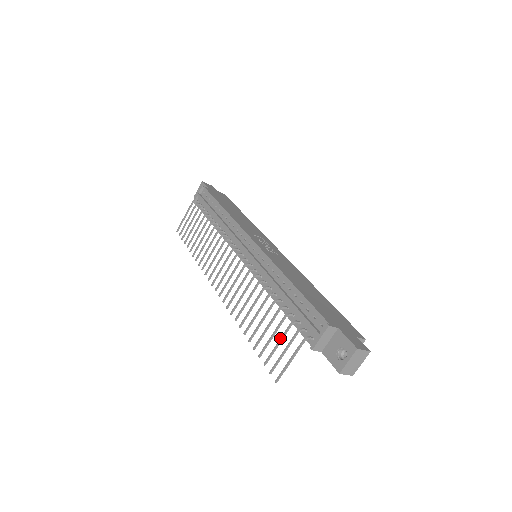
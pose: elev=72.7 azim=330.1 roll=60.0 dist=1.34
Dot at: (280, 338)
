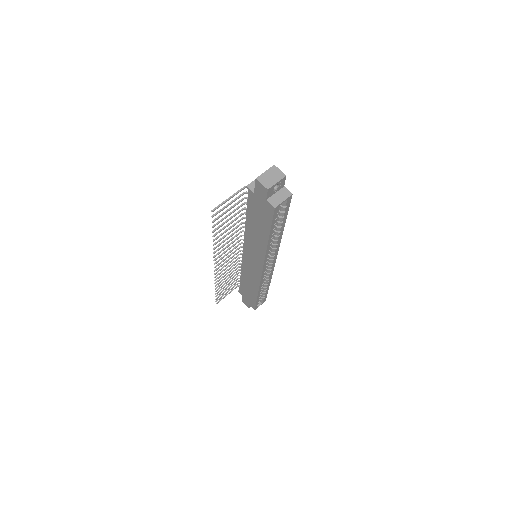
Dot at: (232, 206)
